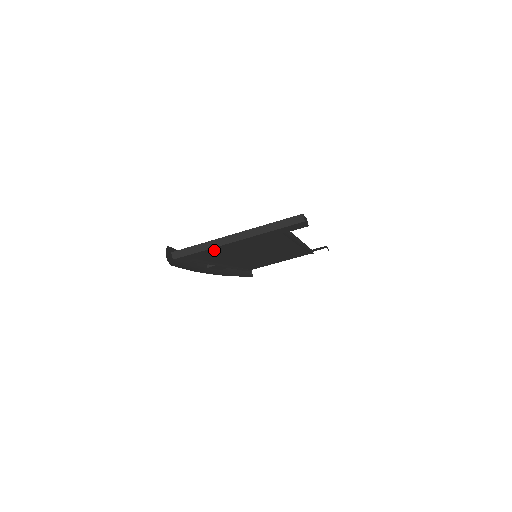
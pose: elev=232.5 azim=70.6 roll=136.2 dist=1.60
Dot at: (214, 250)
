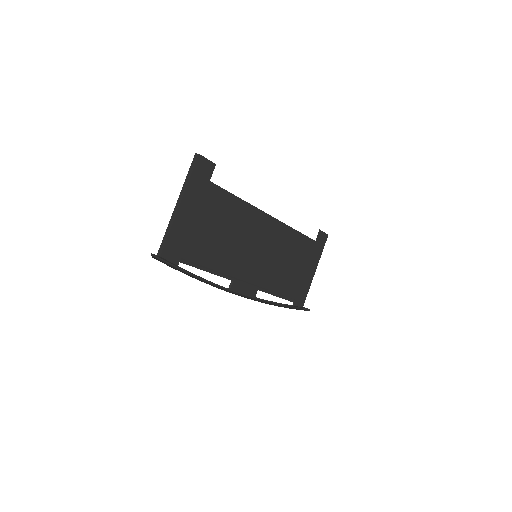
Dot at: (180, 231)
